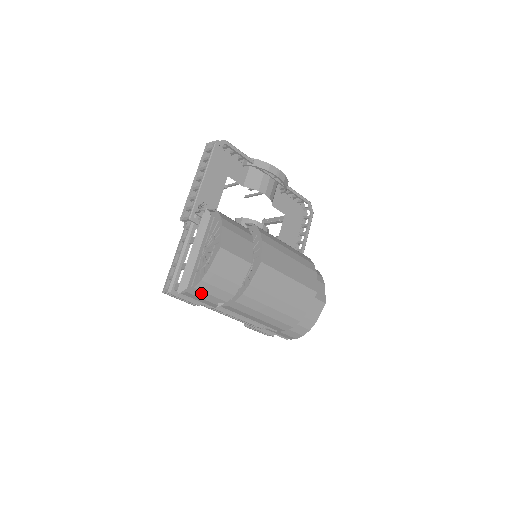
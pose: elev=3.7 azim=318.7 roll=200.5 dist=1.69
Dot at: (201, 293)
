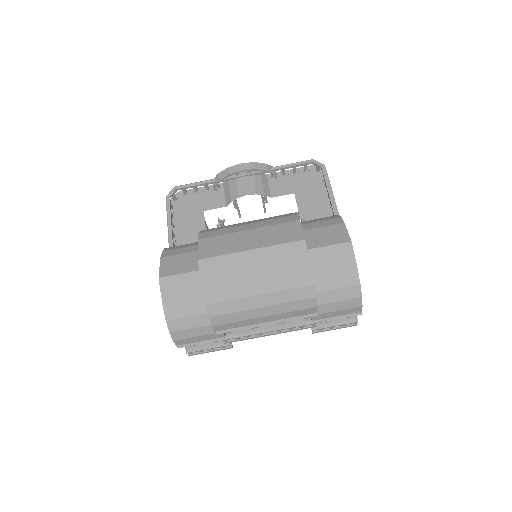
Dot at: (184, 332)
